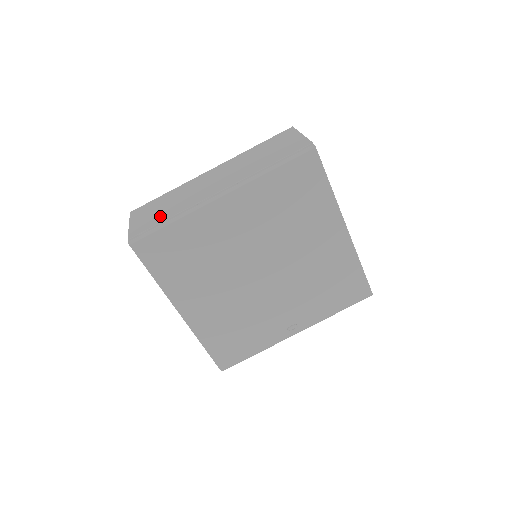
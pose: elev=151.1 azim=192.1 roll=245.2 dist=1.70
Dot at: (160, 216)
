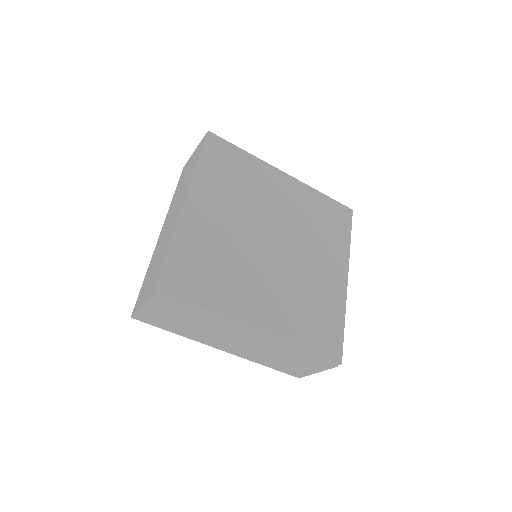
Dot at: occluded
